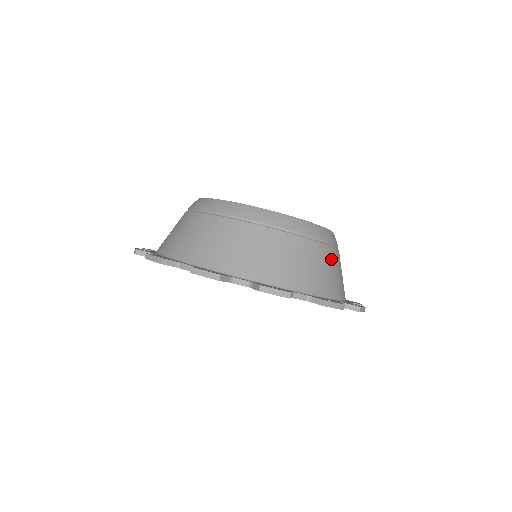
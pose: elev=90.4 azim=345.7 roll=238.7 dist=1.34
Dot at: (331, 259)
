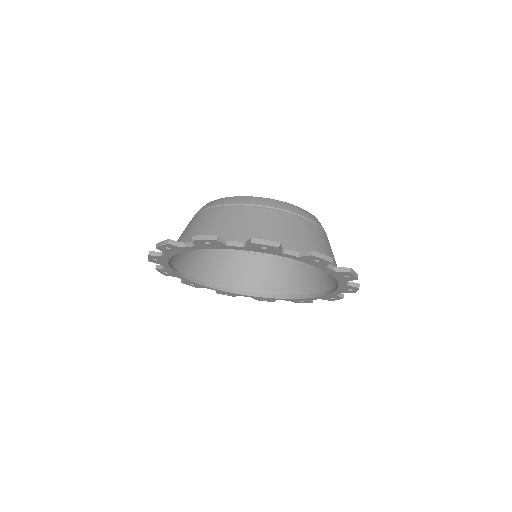
Dot at: (287, 222)
